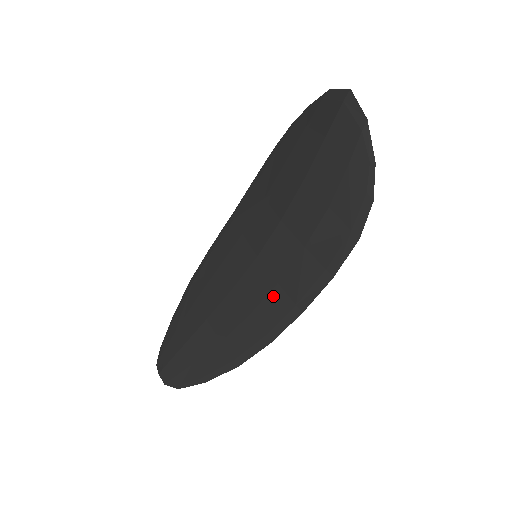
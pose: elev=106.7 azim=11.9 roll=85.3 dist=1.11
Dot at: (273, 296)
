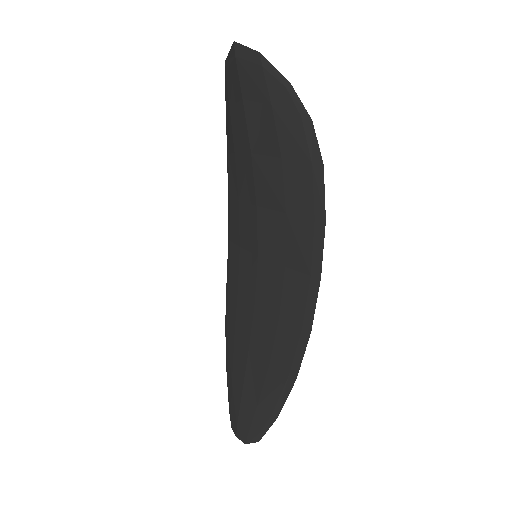
Dot at: (288, 283)
